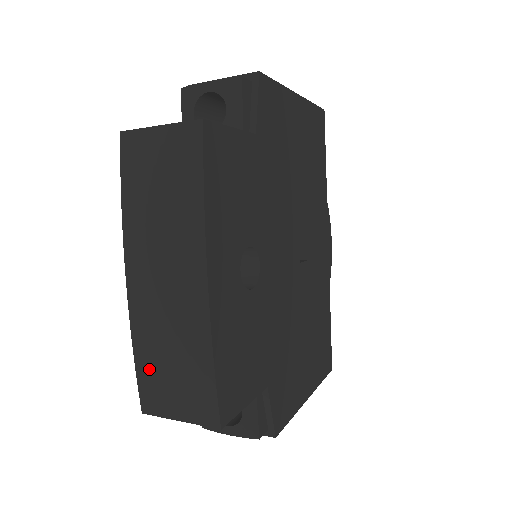
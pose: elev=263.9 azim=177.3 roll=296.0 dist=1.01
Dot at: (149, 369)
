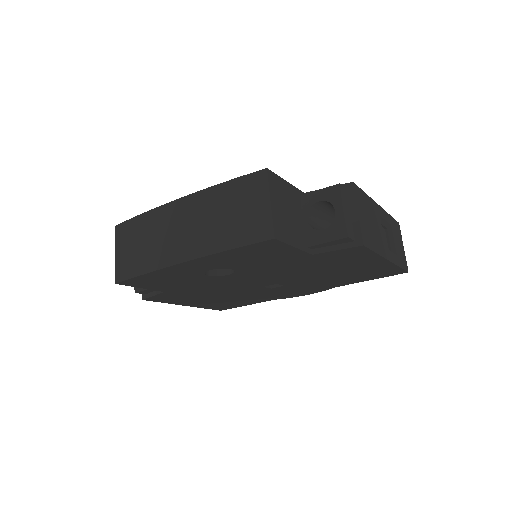
Dot at: (136, 227)
